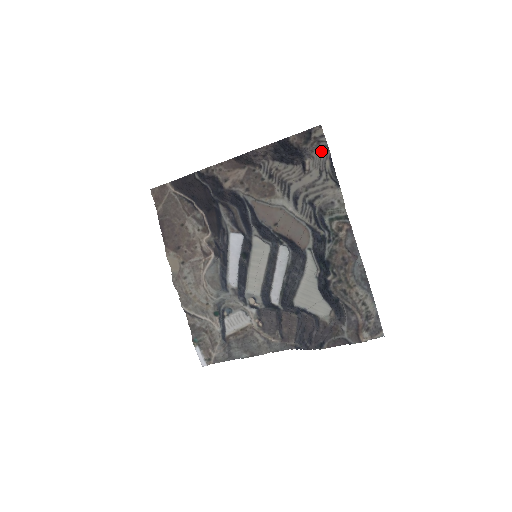
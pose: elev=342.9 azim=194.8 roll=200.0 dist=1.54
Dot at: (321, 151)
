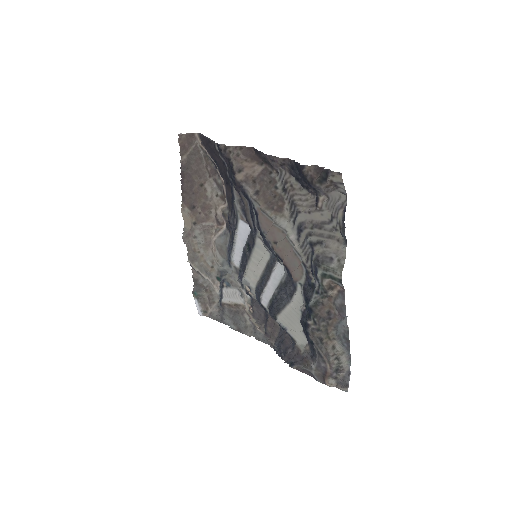
Dot at: (338, 195)
